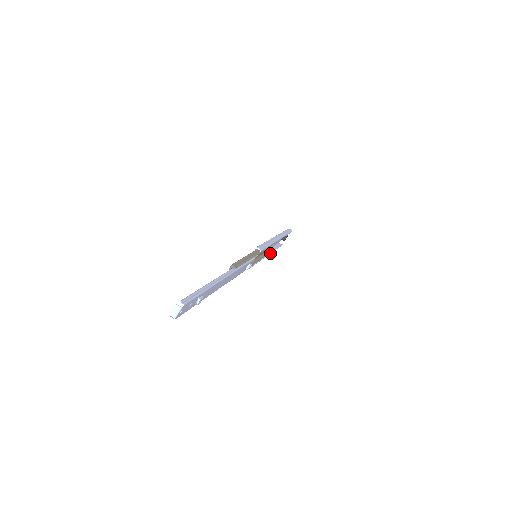
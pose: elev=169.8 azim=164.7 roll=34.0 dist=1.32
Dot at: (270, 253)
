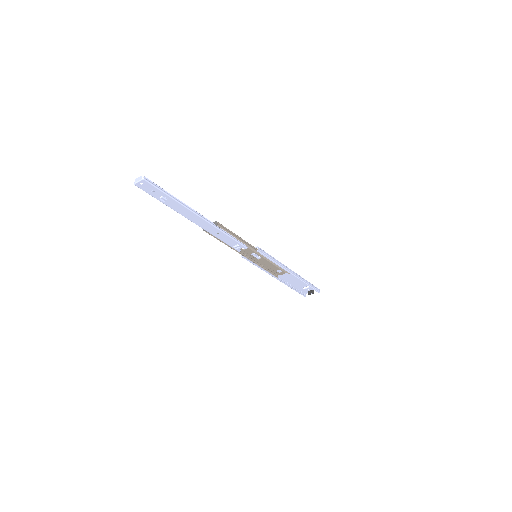
Dot at: (281, 281)
